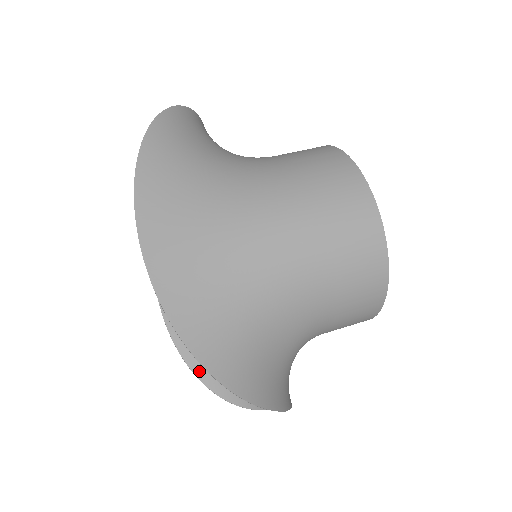
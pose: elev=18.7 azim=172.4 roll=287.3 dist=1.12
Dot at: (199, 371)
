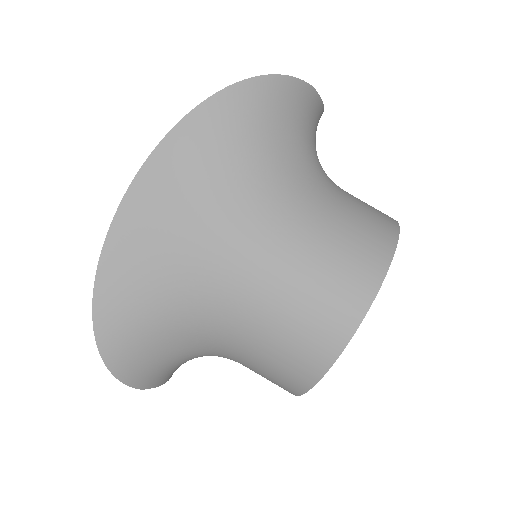
Dot at: occluded
